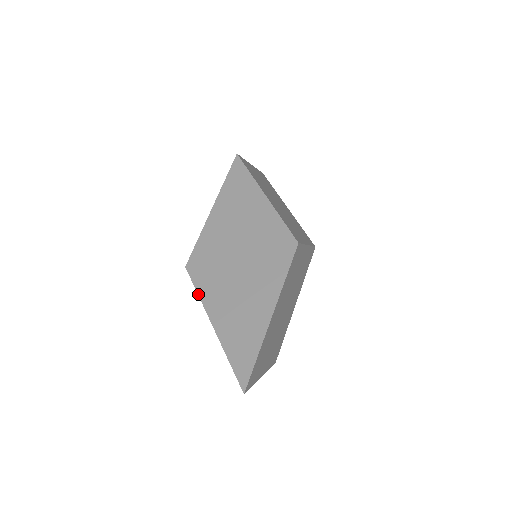
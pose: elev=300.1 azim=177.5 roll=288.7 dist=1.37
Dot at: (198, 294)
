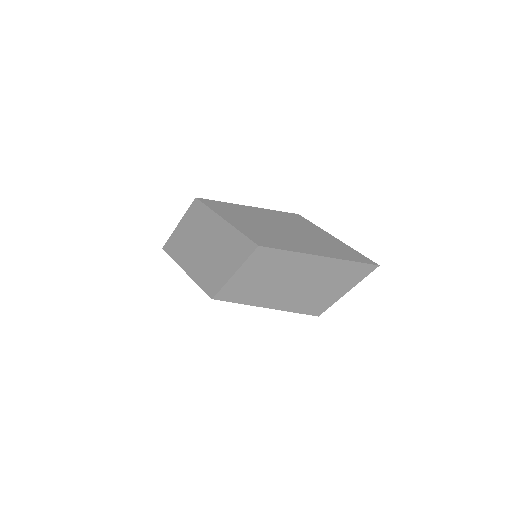
Dot at: (289, 250)
